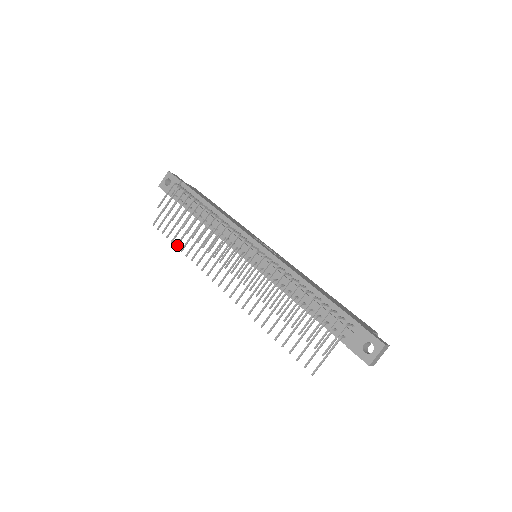
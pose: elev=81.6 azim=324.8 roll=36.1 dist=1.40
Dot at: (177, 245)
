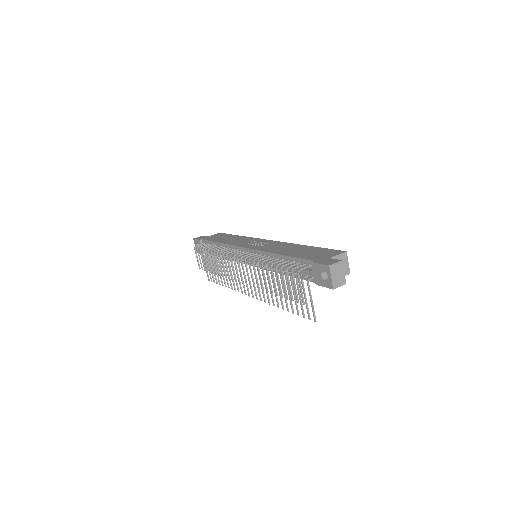
Dot at: (222, 285)
